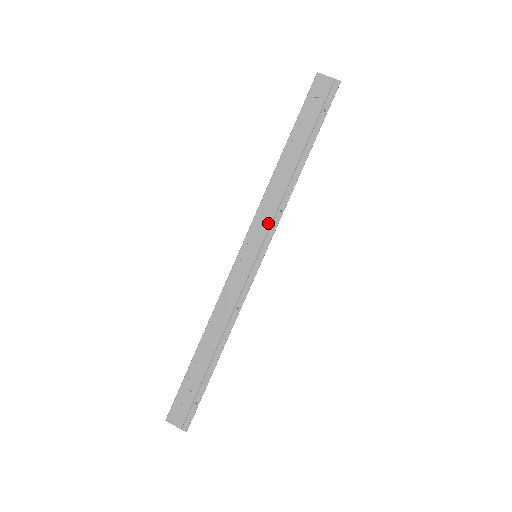
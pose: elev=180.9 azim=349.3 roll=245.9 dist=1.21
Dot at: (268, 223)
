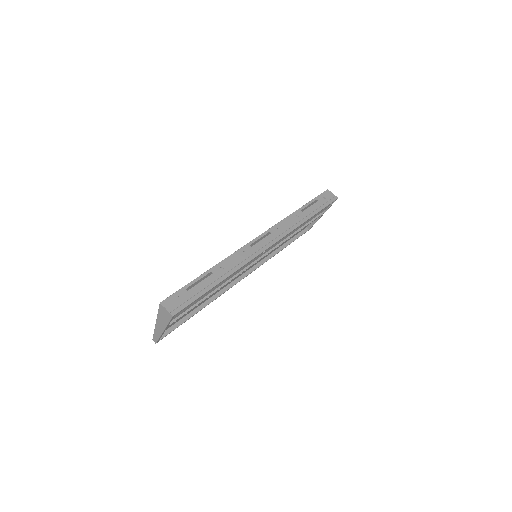
Dot at: (280, 232)
